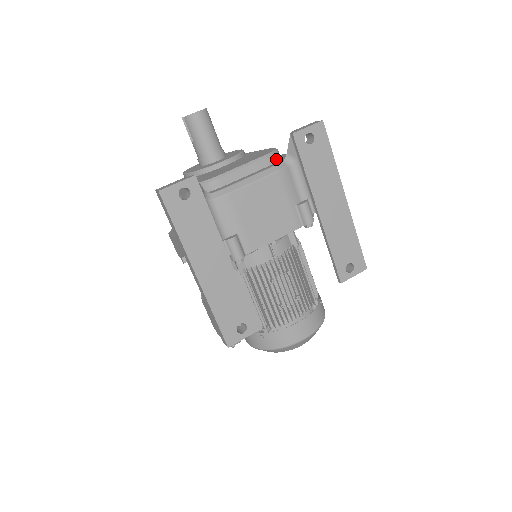
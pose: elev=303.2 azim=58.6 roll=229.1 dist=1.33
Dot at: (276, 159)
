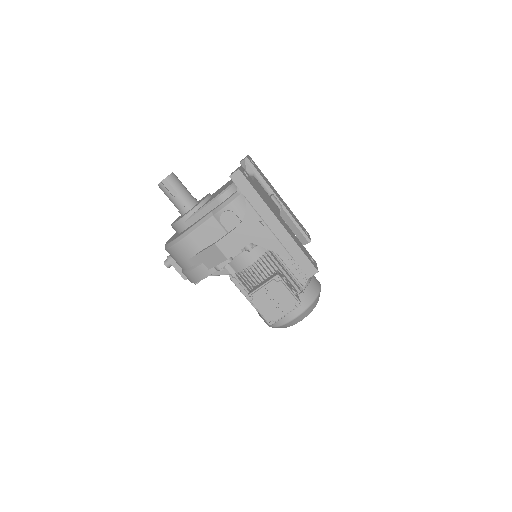
Dot at: occluded
